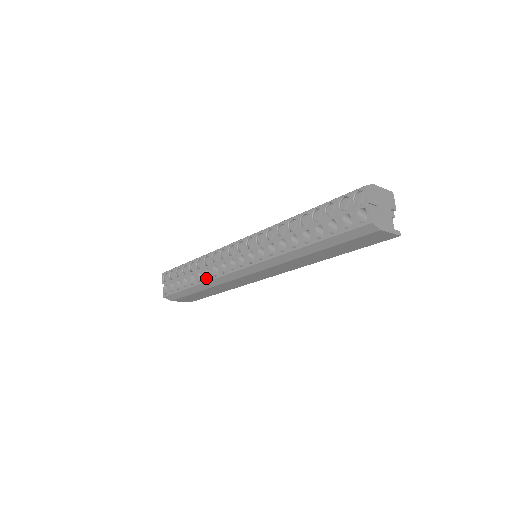
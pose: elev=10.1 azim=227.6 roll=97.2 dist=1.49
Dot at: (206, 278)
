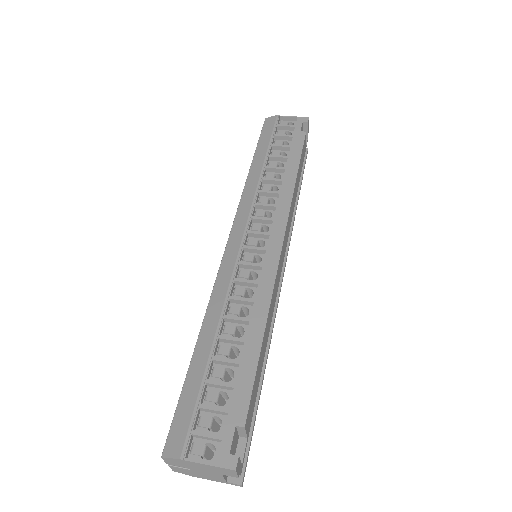
Dot at: occluded
